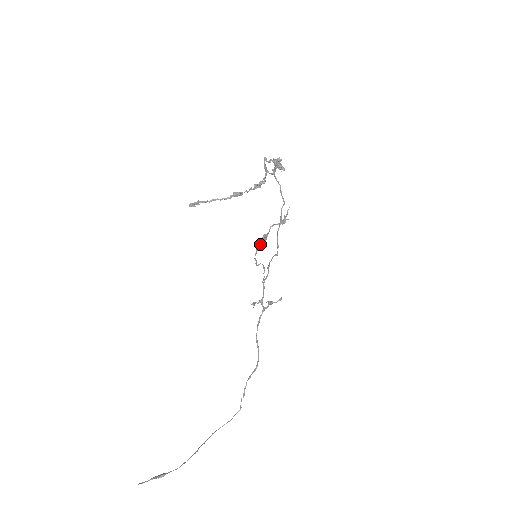
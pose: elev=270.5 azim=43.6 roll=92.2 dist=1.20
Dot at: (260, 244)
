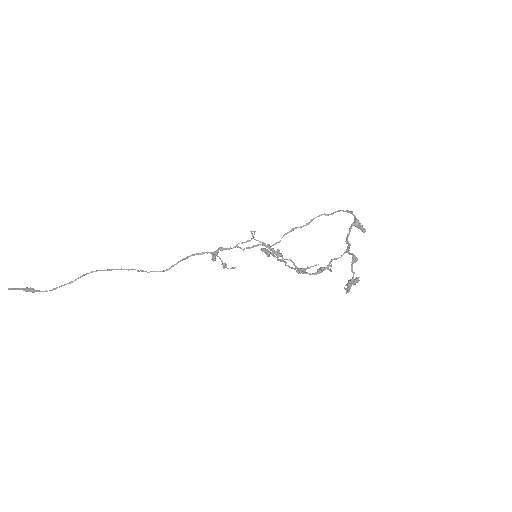
Dot at: (270, 250)
